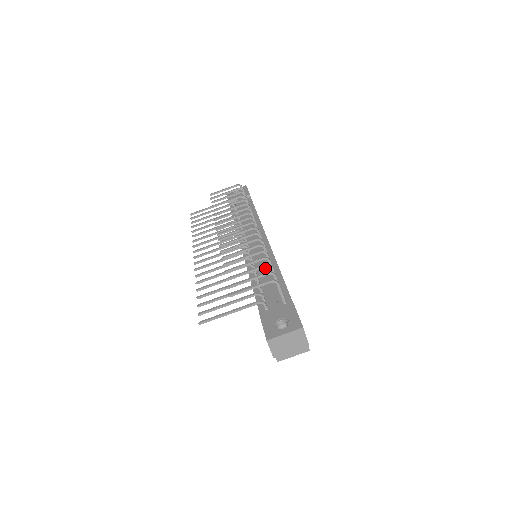
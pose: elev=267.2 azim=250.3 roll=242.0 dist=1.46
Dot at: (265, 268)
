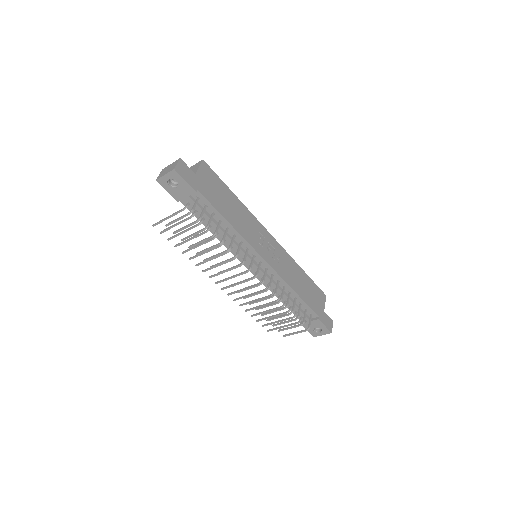
Dot at: (284, 294)
